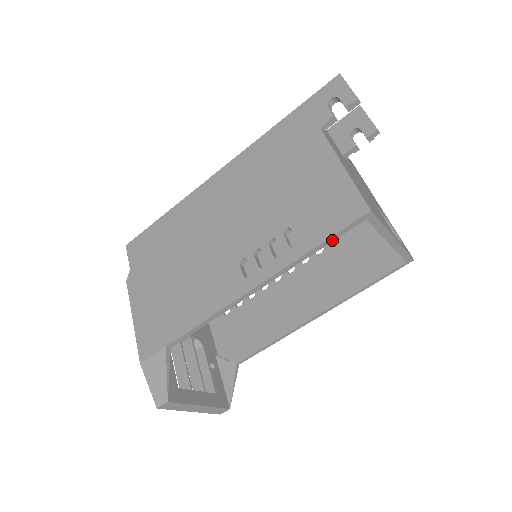
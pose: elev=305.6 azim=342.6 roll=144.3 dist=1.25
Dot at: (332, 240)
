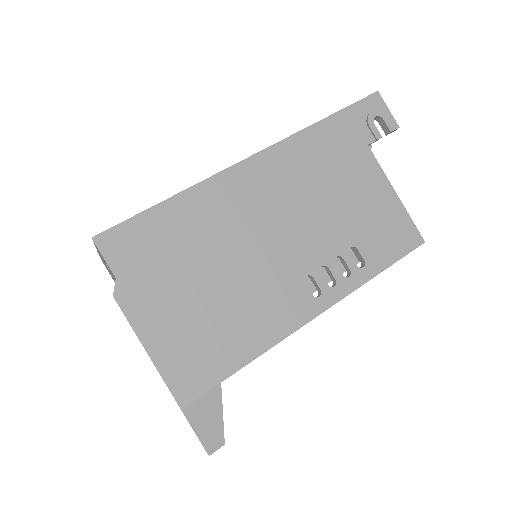
Dot at: (392, 263)
